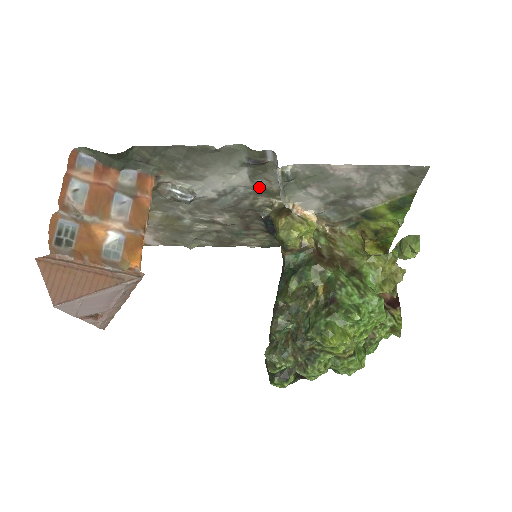
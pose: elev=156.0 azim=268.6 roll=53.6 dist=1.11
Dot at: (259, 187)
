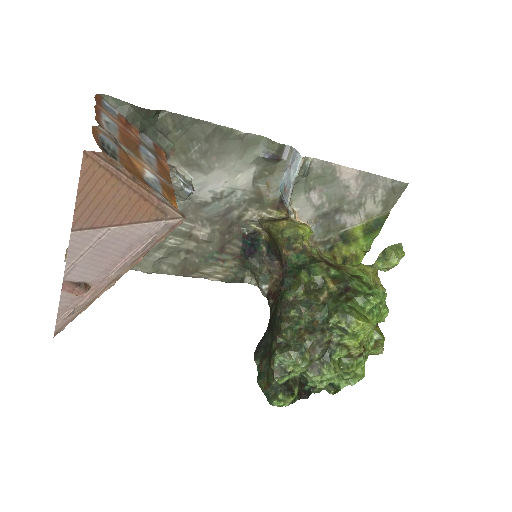
Dot at: (257, 194)
